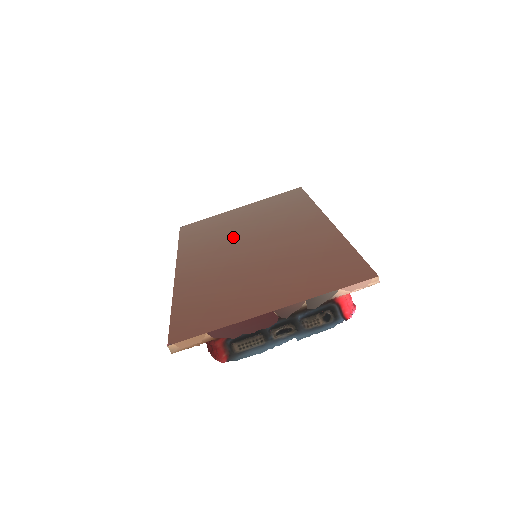
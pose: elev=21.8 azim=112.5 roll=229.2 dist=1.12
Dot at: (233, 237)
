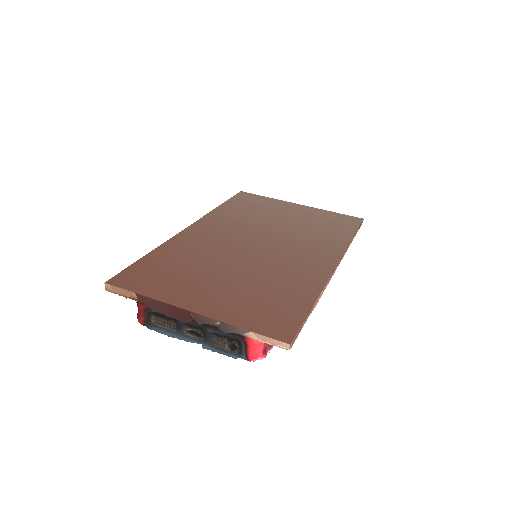
Dot at: (257, 227)
